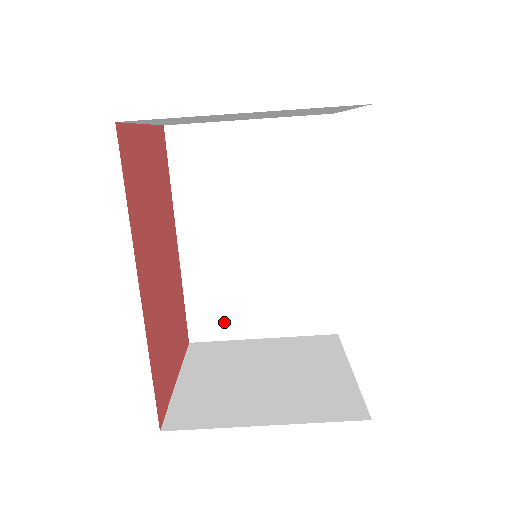
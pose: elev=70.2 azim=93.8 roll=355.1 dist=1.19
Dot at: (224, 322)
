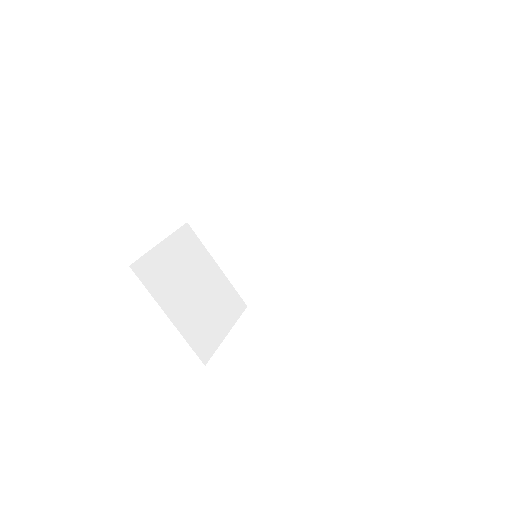
Dot at: (213, 237)
